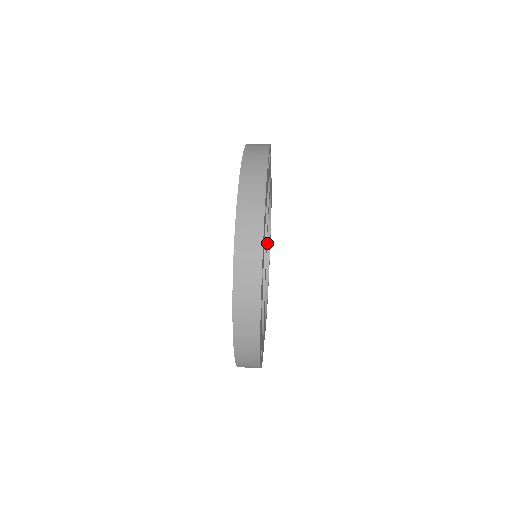
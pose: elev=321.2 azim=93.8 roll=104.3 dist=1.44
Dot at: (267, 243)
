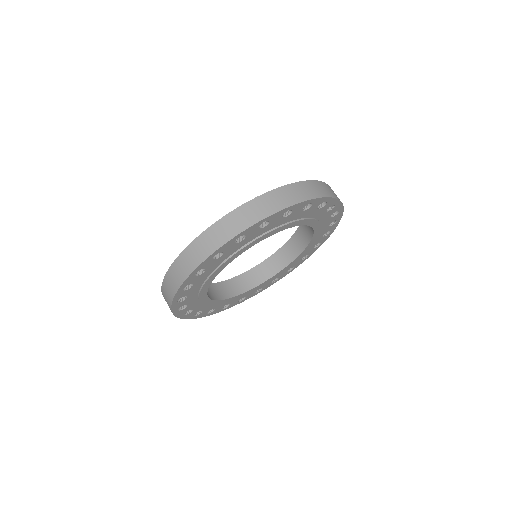
Dot at: (286, 264)
